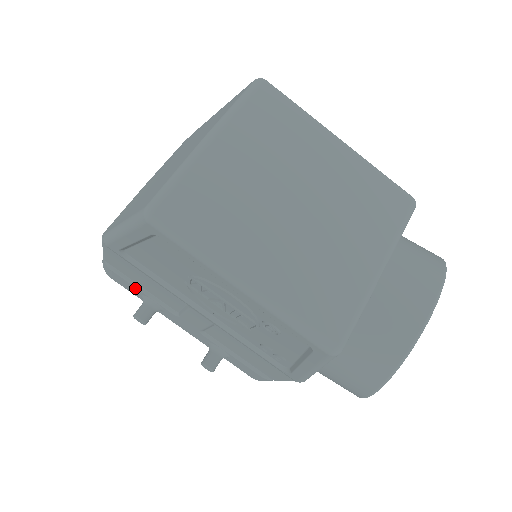
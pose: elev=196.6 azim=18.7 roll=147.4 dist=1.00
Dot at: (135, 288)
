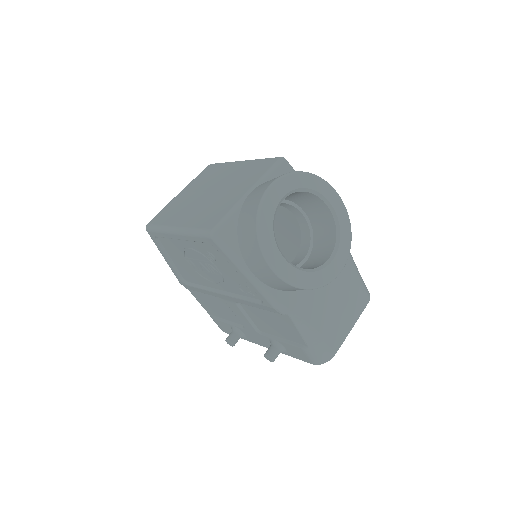
Dot at: (225, 324)
